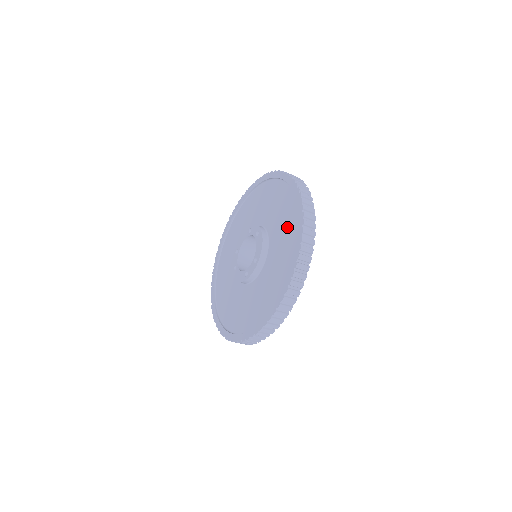
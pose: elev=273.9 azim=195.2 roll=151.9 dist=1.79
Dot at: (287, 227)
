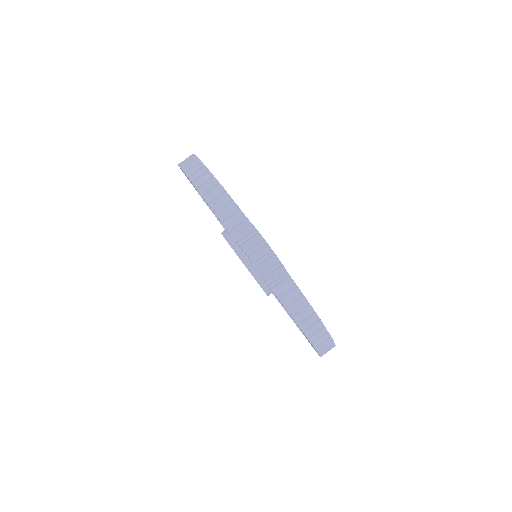
Dot at: occluded
